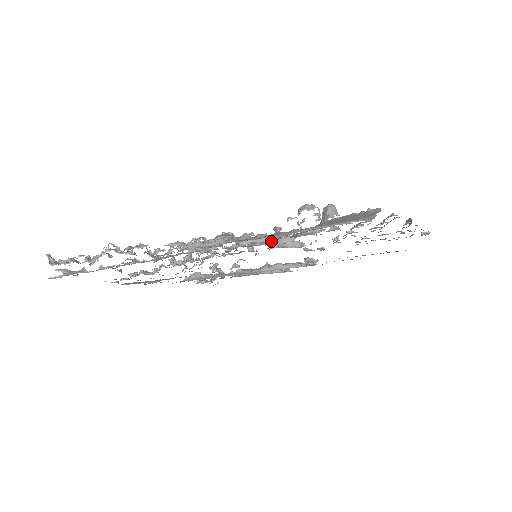
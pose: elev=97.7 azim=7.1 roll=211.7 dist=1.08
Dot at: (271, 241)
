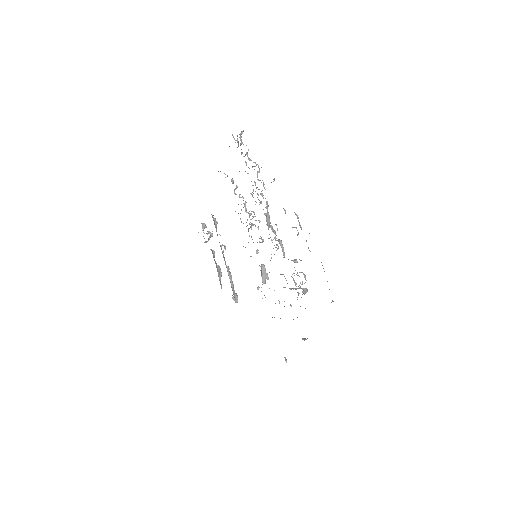
Dot at: occluded
